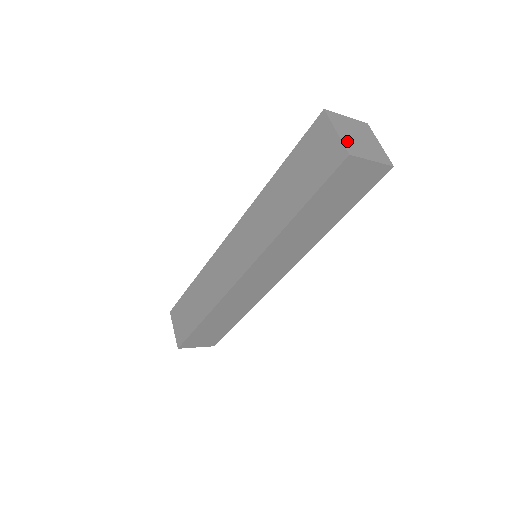
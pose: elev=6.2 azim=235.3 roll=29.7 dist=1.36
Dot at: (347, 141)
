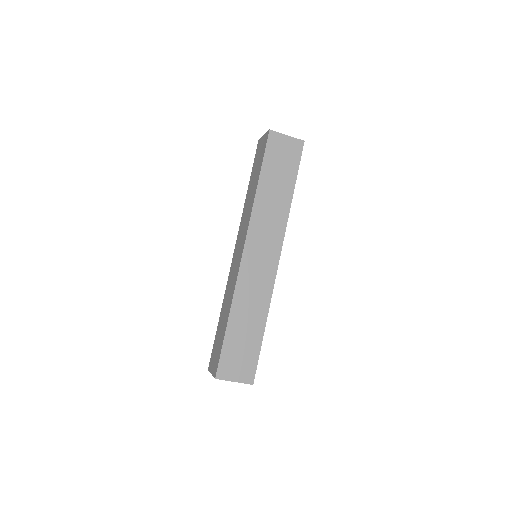
Dot at: occluded
